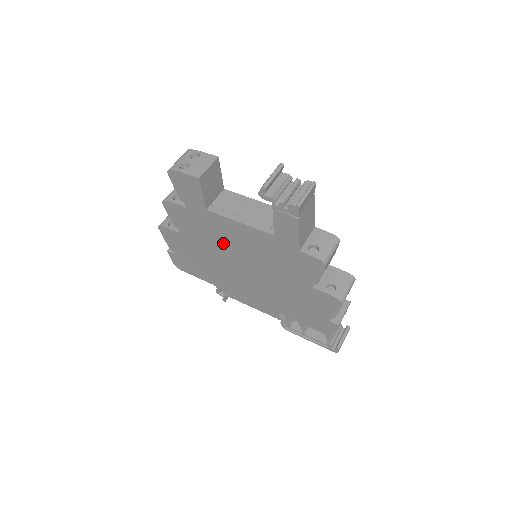
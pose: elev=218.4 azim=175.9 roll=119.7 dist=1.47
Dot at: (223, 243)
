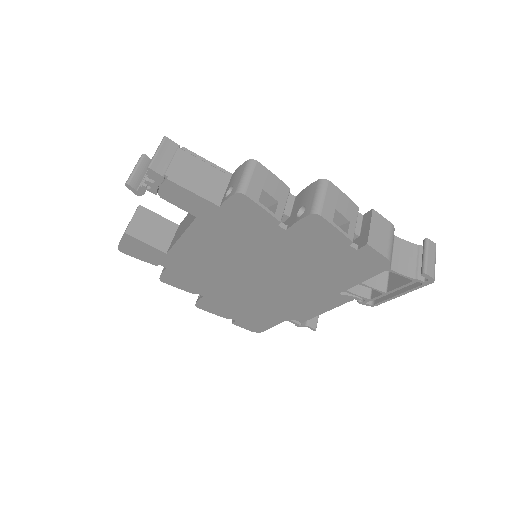
Dot at: (214, 270)
